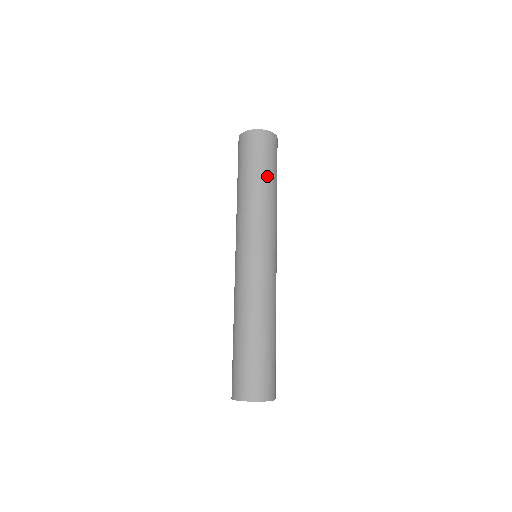
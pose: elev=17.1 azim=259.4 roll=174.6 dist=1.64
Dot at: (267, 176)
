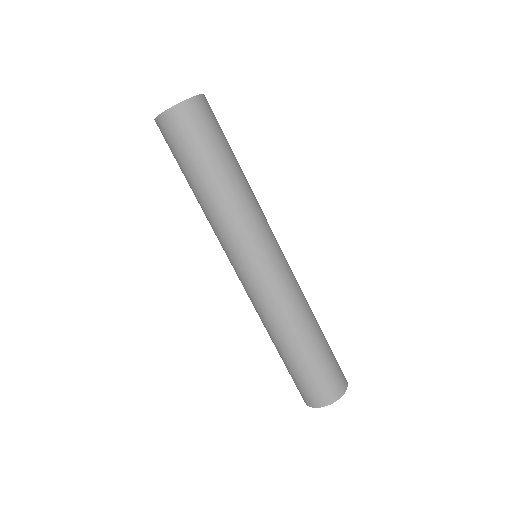
Dot at: (233, 157)
